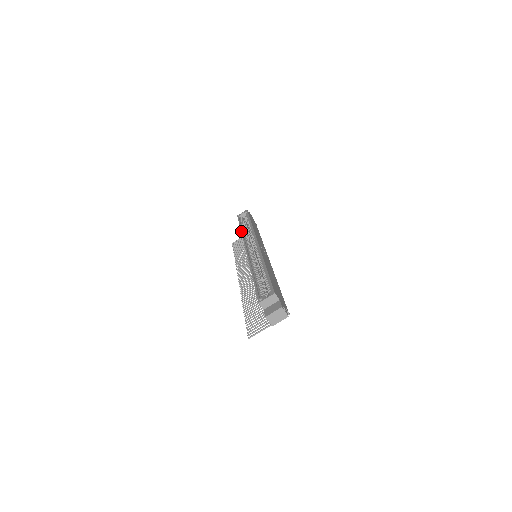
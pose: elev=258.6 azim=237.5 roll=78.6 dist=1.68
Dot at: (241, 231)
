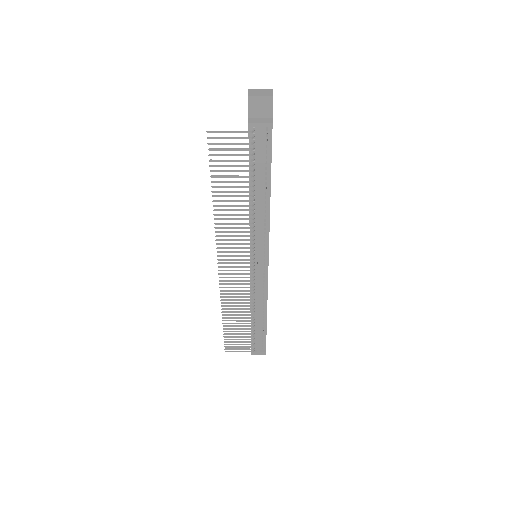
Dot at: occluded
